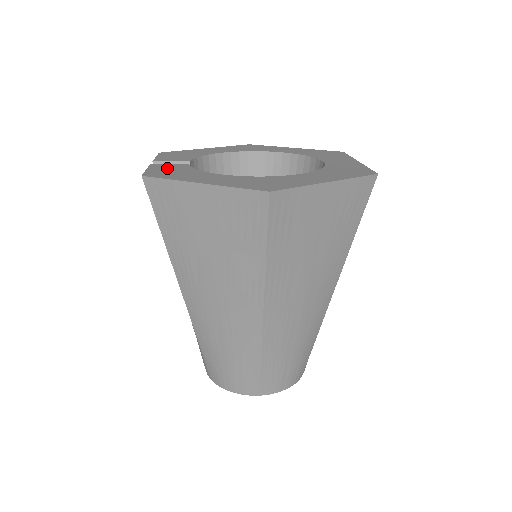
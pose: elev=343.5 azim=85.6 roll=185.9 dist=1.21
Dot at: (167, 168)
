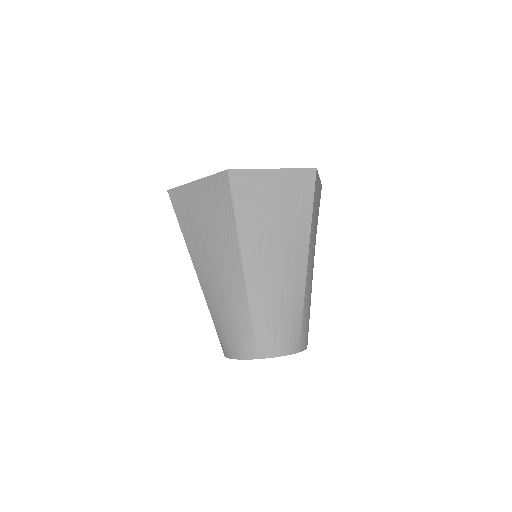
Dot at: occluded
